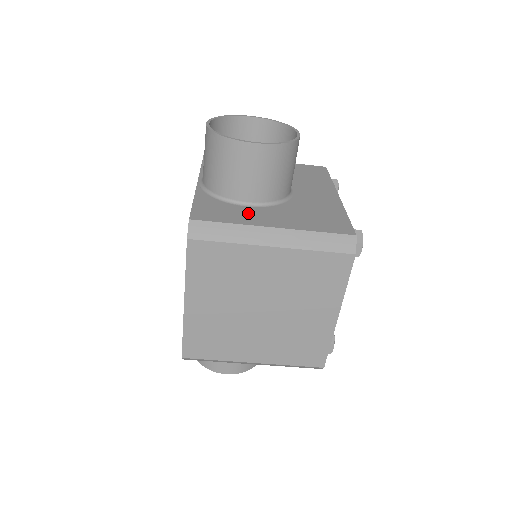
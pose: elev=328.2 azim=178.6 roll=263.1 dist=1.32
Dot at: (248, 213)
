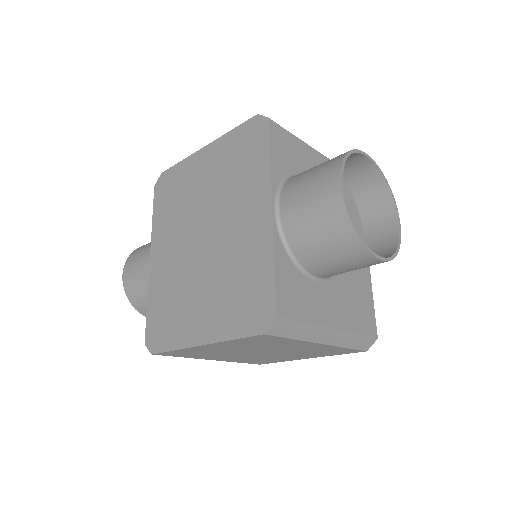
Dot at: (317, 298)
